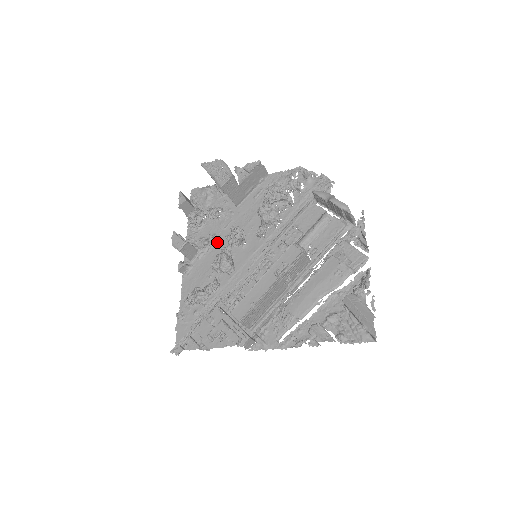
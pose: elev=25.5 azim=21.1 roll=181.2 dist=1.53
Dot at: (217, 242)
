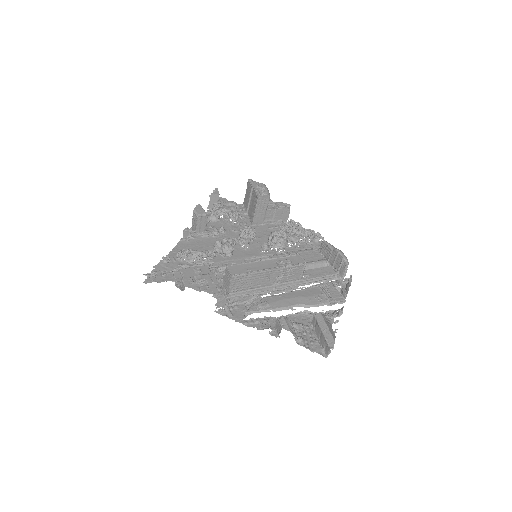
Dot at: (224, 235)
